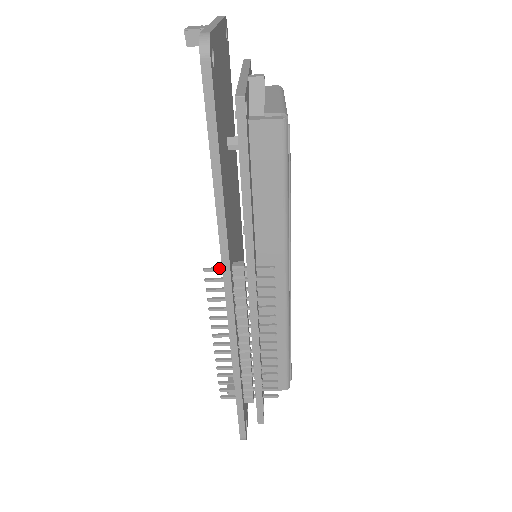
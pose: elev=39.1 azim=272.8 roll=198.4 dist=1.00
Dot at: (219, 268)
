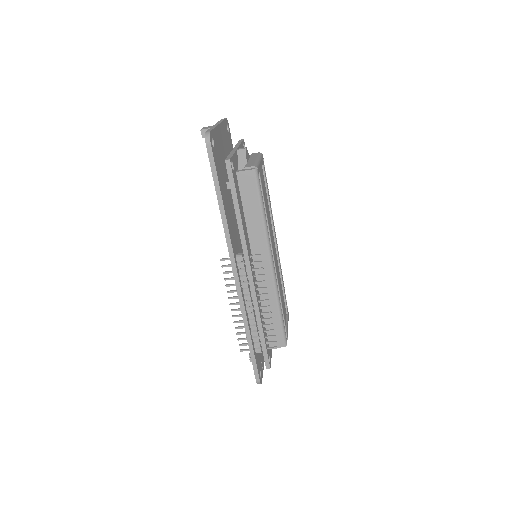
Dot at: (229, 258)
